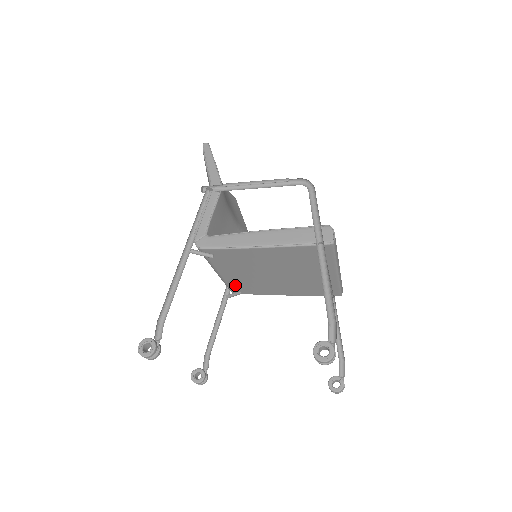
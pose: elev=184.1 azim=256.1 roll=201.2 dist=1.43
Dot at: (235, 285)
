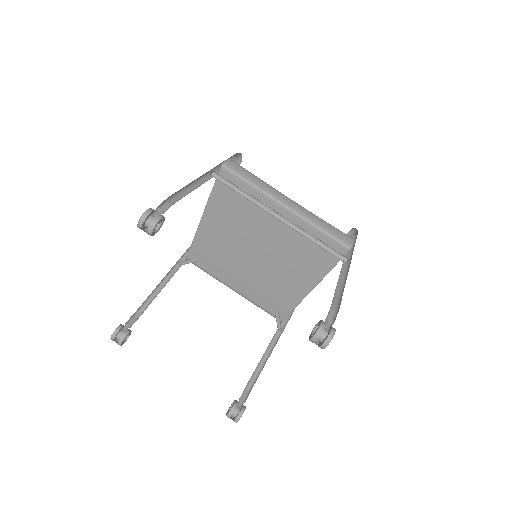
Dot at: (263, 302)
